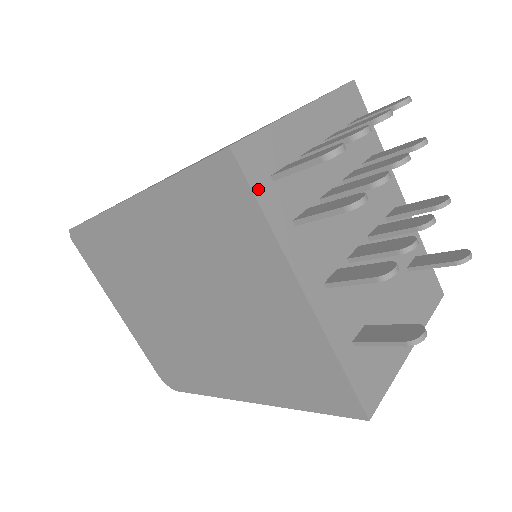
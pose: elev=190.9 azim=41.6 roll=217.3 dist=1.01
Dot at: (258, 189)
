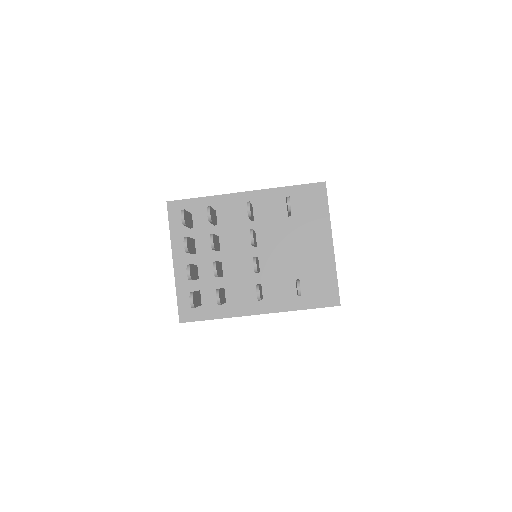
Dot at: (202, 317)
